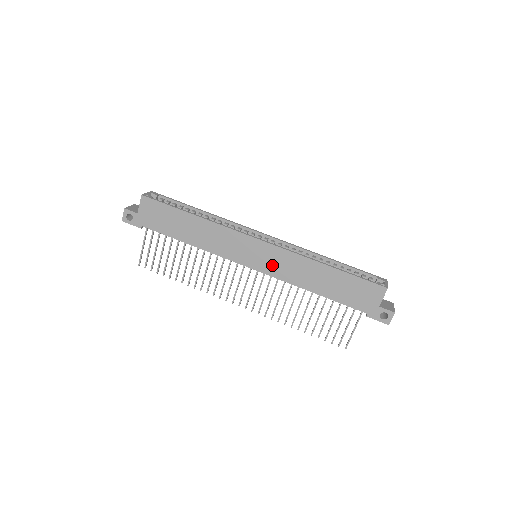
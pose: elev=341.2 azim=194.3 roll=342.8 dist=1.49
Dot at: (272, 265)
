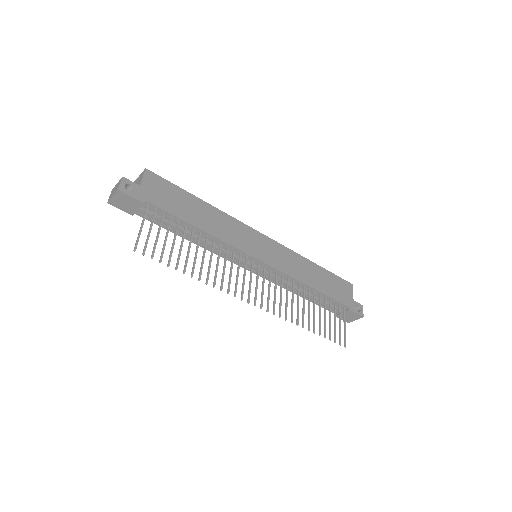
Dot at: (277, 259)
